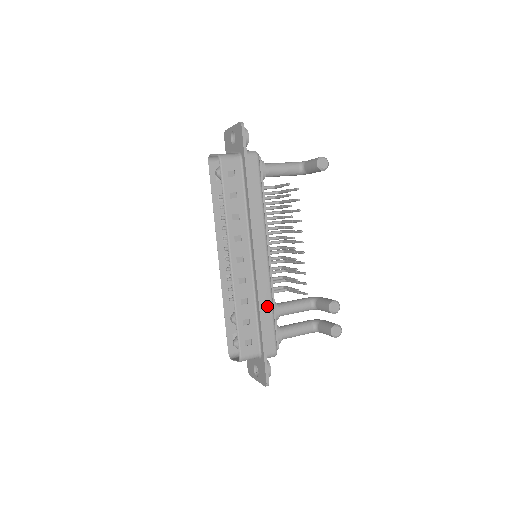
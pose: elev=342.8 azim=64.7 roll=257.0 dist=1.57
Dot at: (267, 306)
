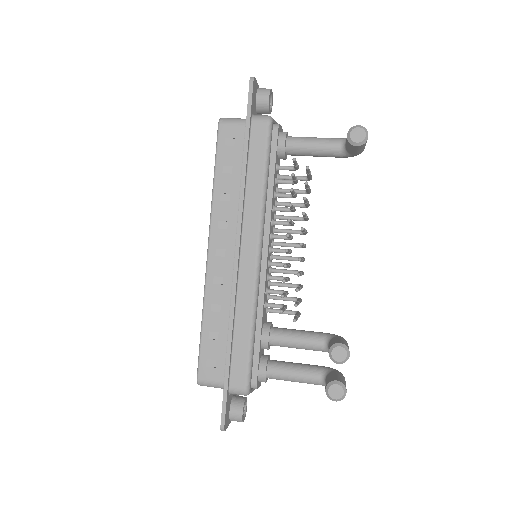
Dot at: (244, 323)
